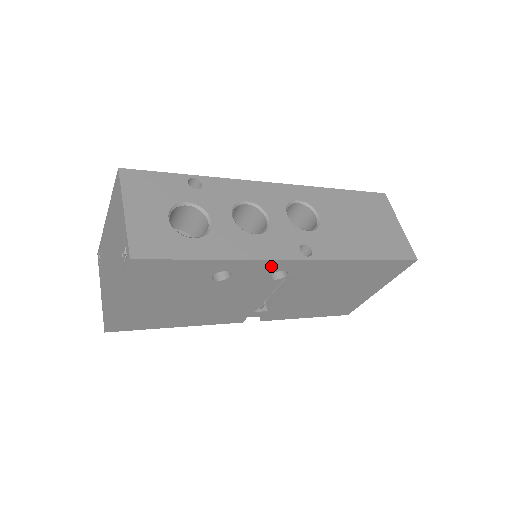
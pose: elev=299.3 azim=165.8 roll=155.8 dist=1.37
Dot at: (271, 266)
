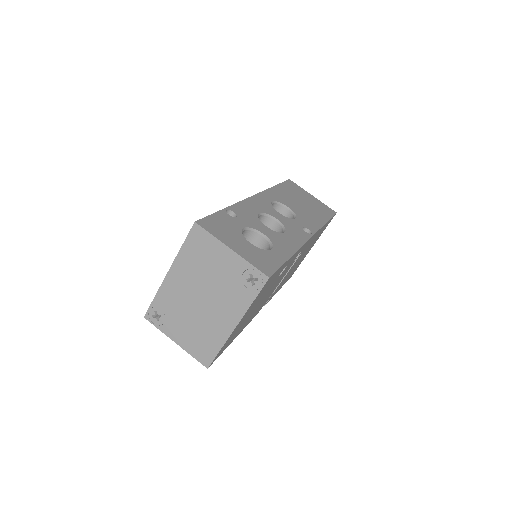
Dot at: occluded
